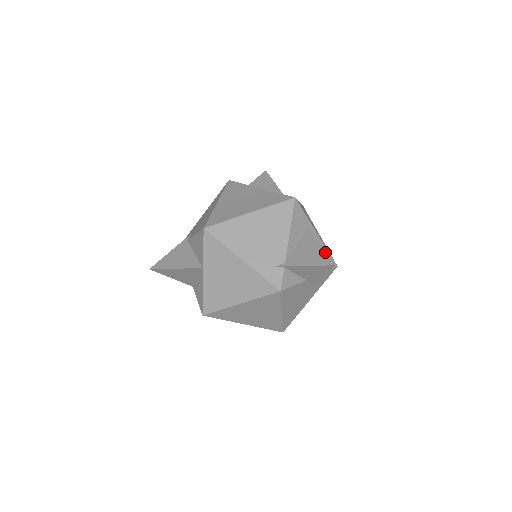
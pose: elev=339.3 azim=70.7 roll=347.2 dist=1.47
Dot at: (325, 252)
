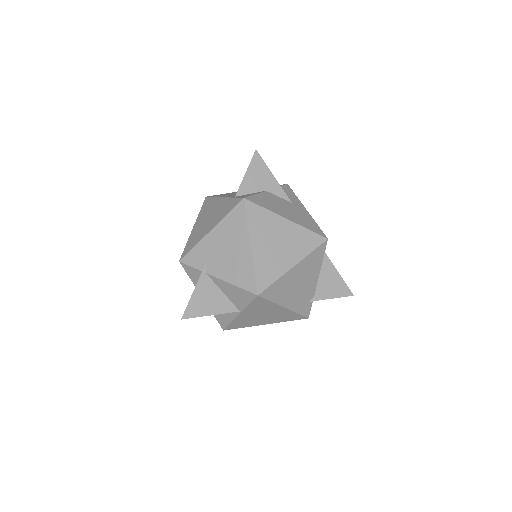
Dot at: (344, 281)
